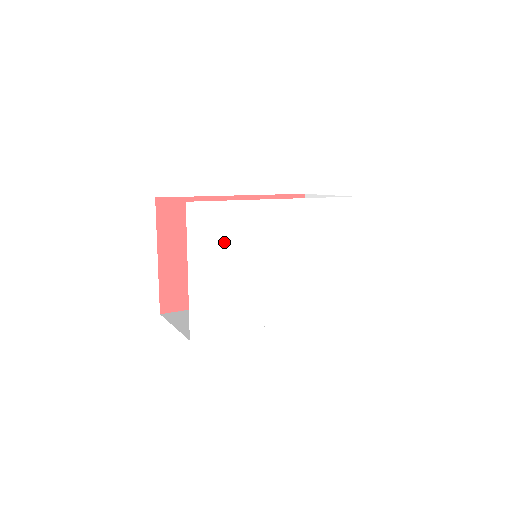
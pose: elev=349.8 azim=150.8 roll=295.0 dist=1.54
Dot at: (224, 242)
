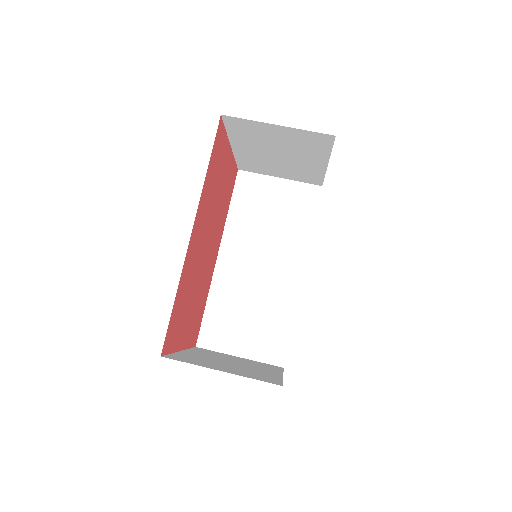
Dot at: occluded
